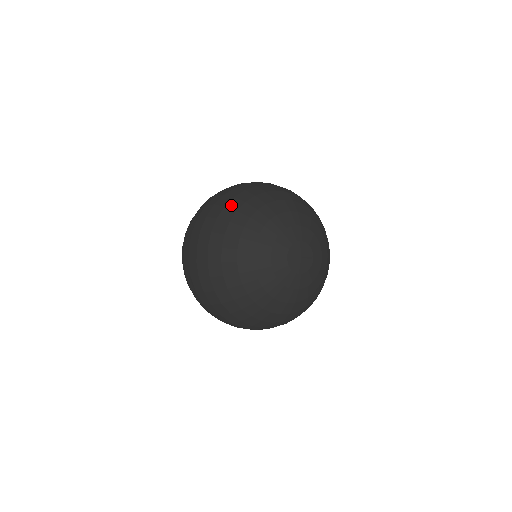
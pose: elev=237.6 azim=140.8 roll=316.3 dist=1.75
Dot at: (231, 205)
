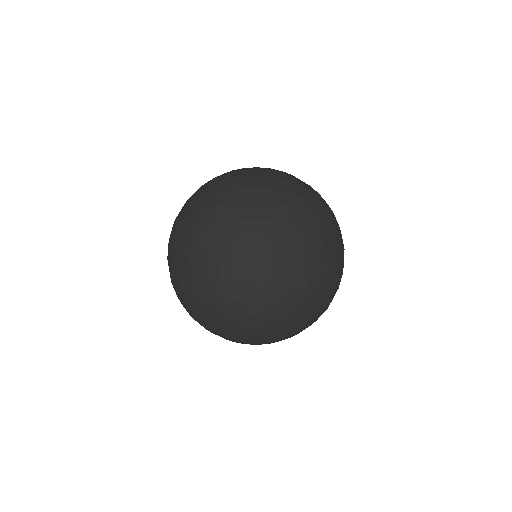
Dot at: (175, 270)
